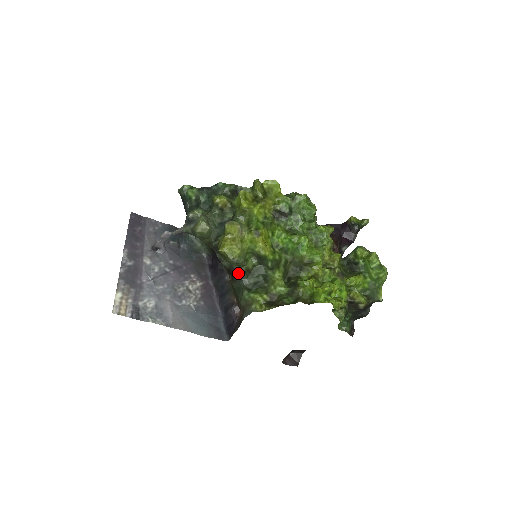
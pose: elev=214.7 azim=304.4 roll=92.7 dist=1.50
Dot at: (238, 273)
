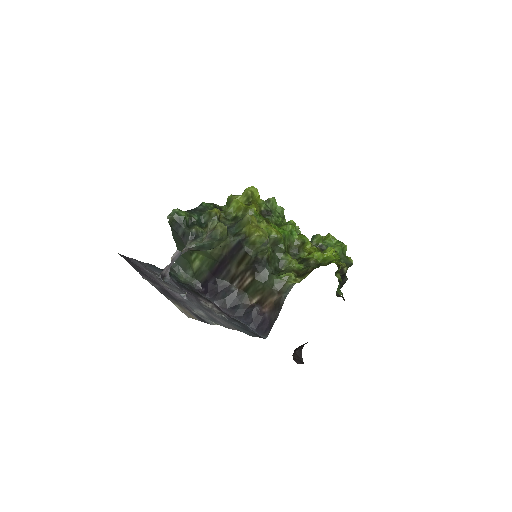
Dot at: (262, 263)
